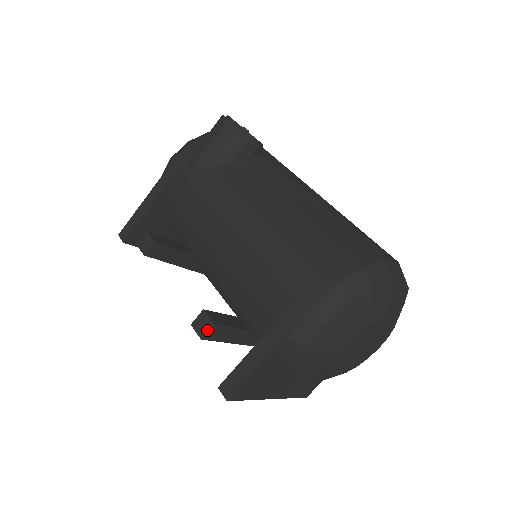
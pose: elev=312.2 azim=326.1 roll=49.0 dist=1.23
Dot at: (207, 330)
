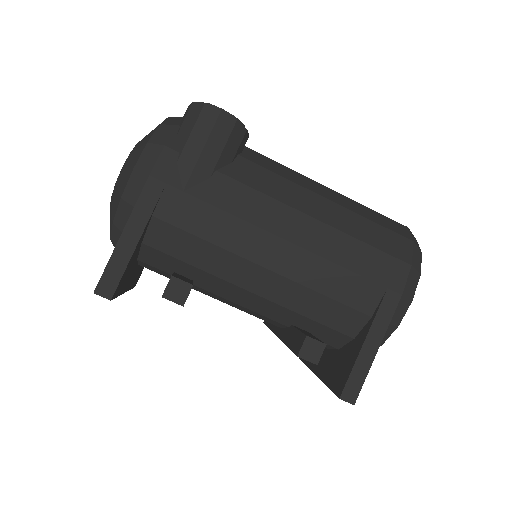
Dot at: (321, 353)
